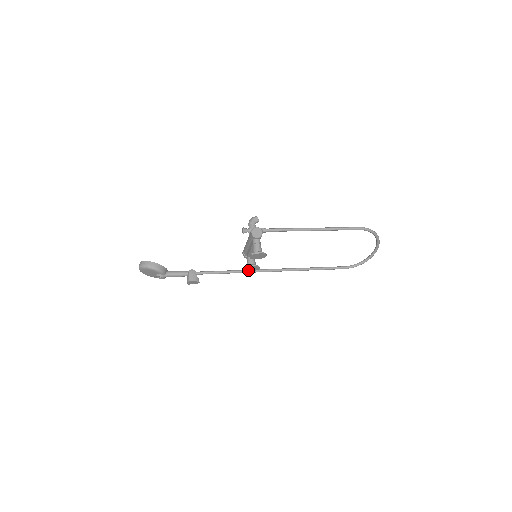
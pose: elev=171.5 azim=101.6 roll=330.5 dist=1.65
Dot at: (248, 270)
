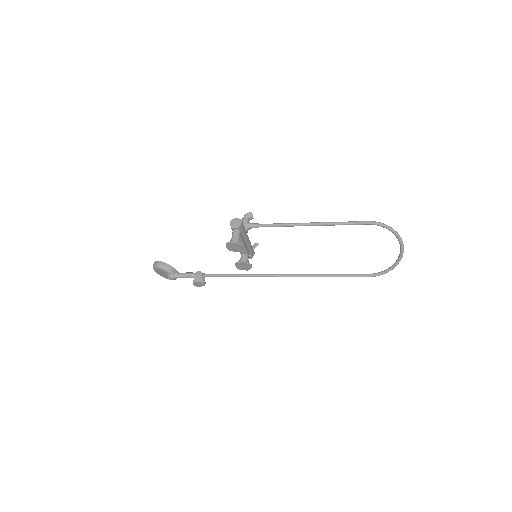
Dot at: (241, 268)
